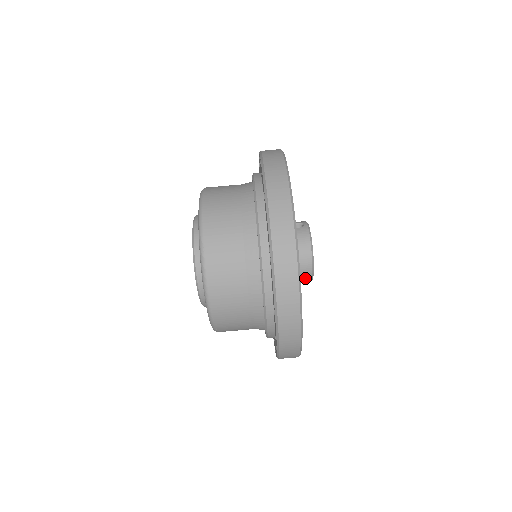
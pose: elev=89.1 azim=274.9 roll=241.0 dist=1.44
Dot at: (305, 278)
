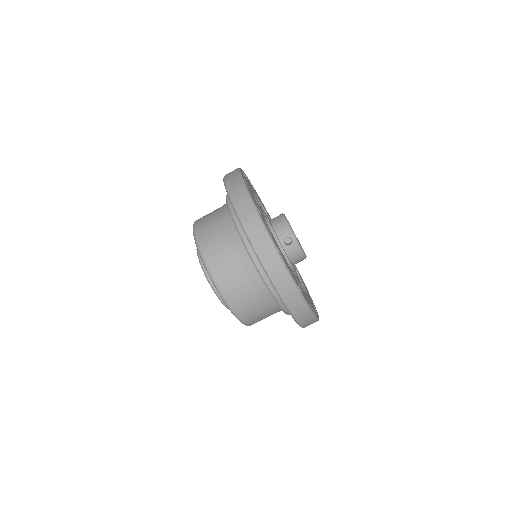
Dot at: occluded
